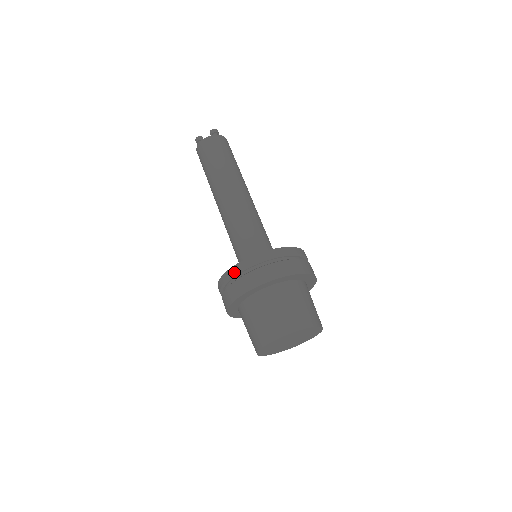
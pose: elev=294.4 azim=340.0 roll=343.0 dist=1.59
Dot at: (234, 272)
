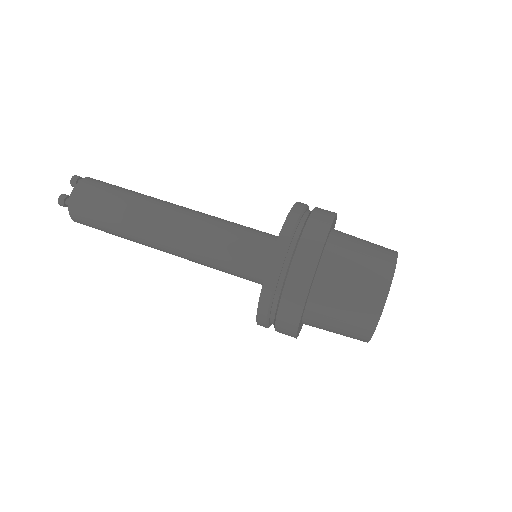
Dot at: (278, 263)
